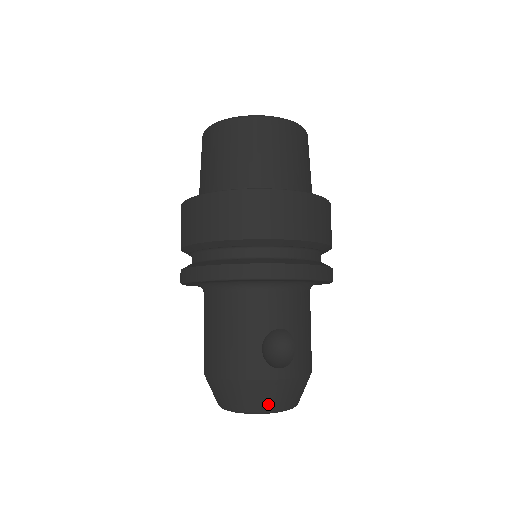
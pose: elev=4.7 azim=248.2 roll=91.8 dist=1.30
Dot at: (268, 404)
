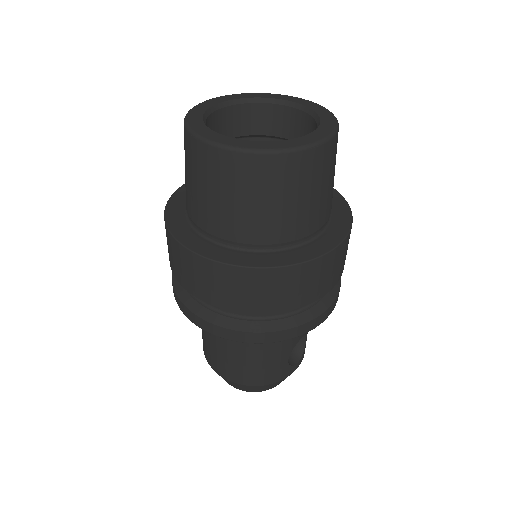
Dot at: occluded
